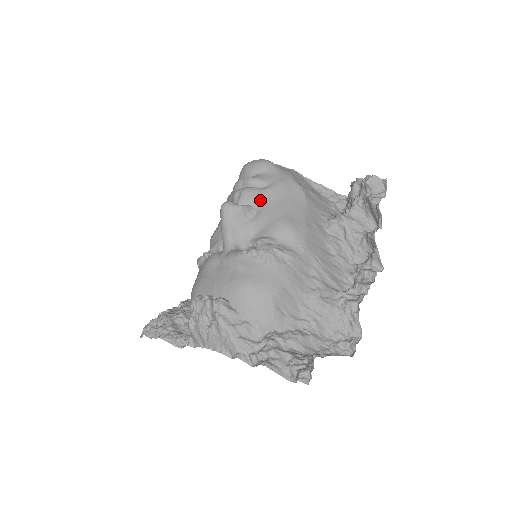
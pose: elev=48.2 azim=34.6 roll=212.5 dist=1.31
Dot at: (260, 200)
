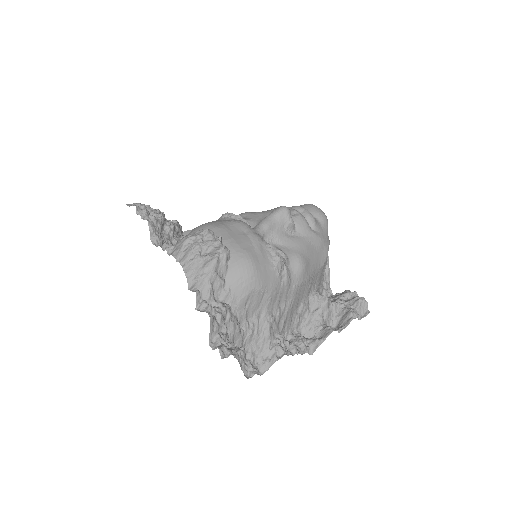
Dot at: (304, 232)
